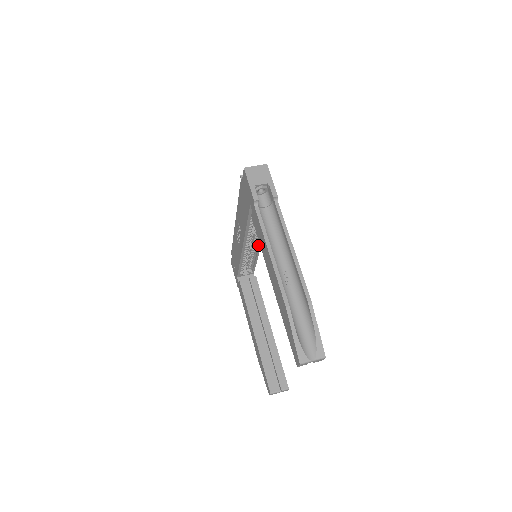
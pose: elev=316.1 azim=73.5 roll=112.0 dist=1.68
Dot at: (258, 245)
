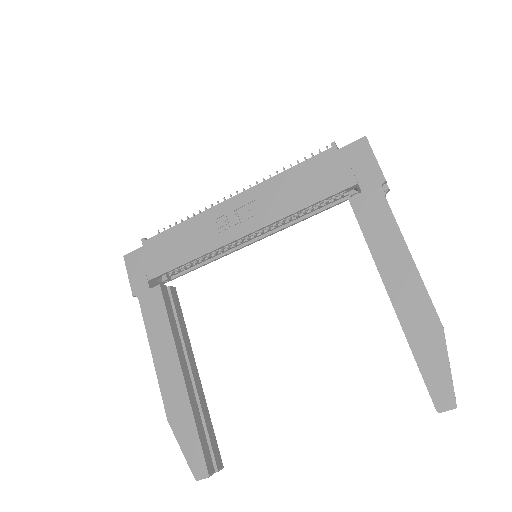
Dot at: (243, 243)
